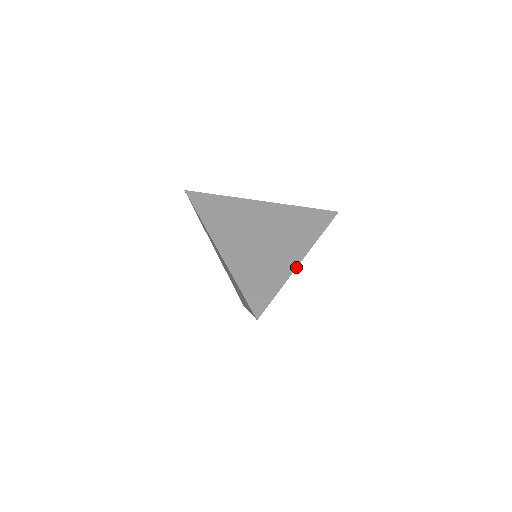
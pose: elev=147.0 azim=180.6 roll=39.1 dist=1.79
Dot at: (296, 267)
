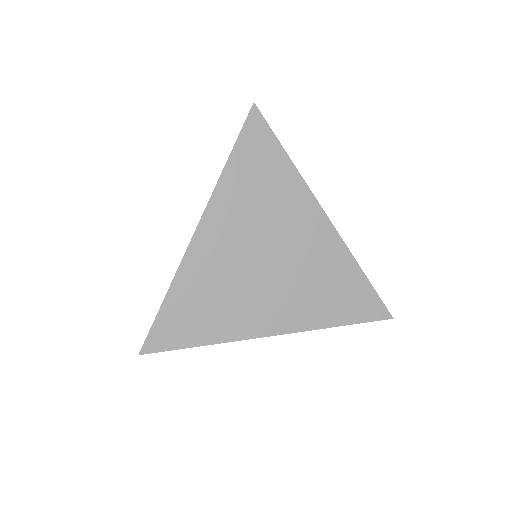
Dot at: (255, 337)
